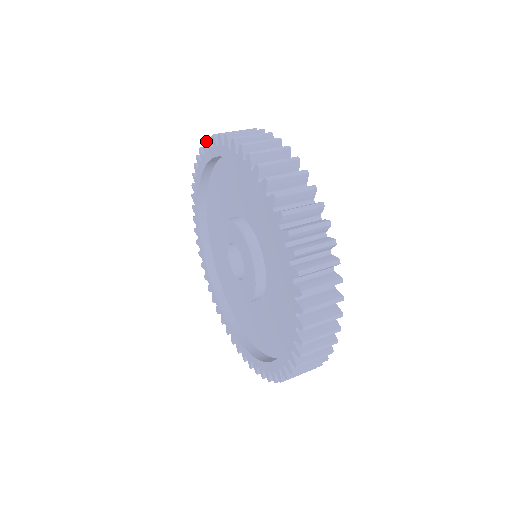
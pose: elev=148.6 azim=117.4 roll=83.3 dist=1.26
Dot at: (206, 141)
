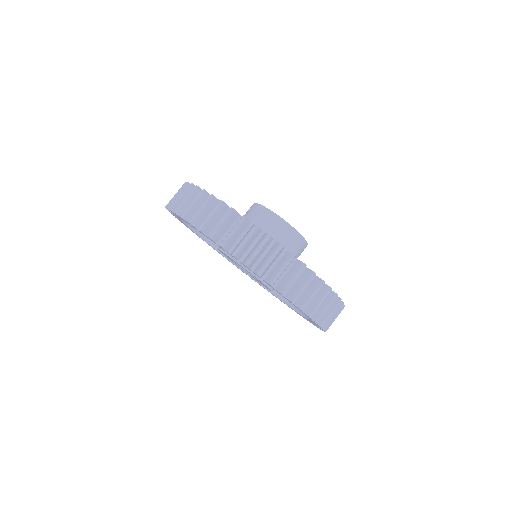
Dot at: (262, 275)
